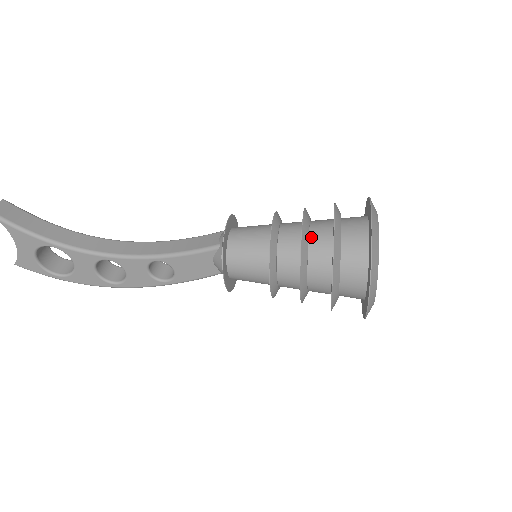
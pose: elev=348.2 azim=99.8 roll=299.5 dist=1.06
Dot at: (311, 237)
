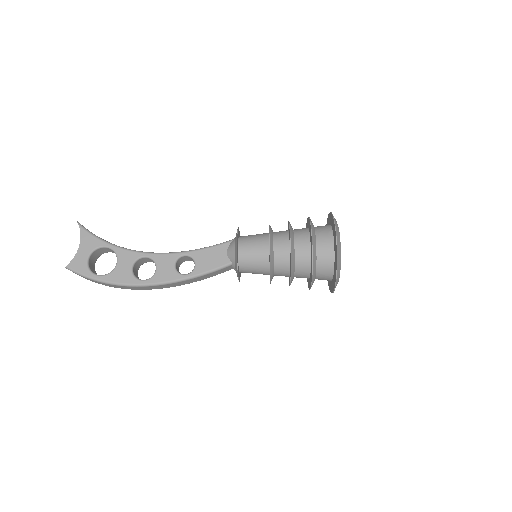
Dot at: (294, 229)
